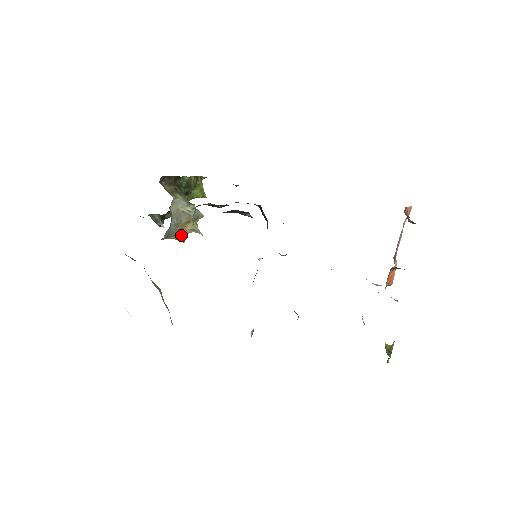
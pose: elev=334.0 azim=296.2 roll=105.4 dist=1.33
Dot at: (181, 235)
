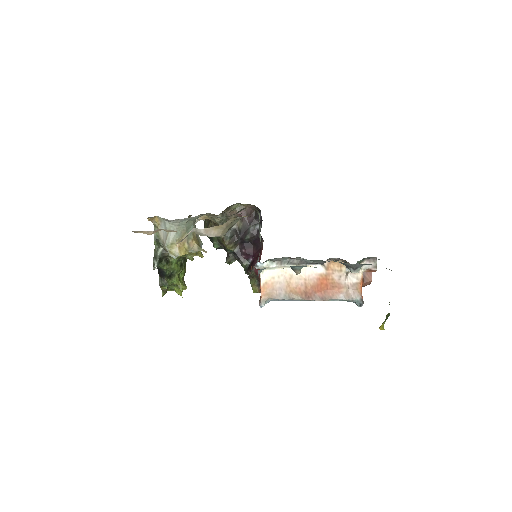
Dot at: (189, 245)
